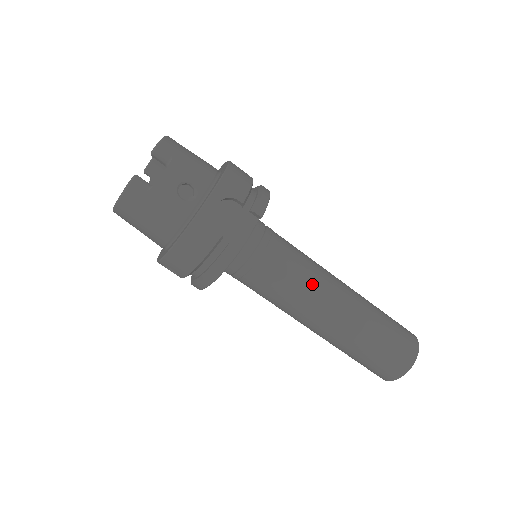
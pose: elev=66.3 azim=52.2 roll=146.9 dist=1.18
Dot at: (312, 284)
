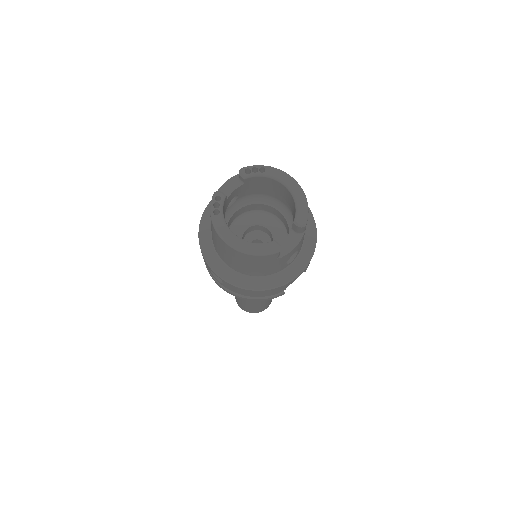
Dot at: occluded
